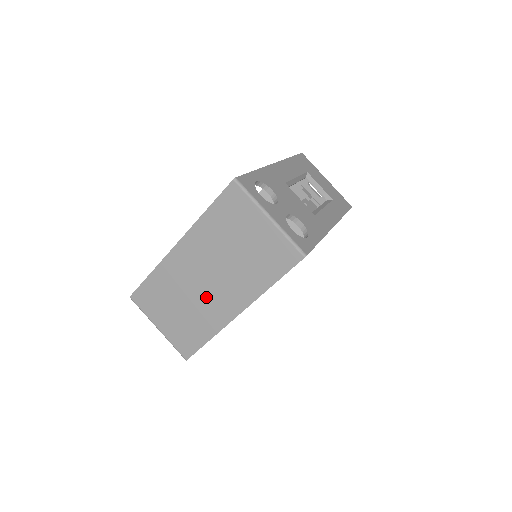
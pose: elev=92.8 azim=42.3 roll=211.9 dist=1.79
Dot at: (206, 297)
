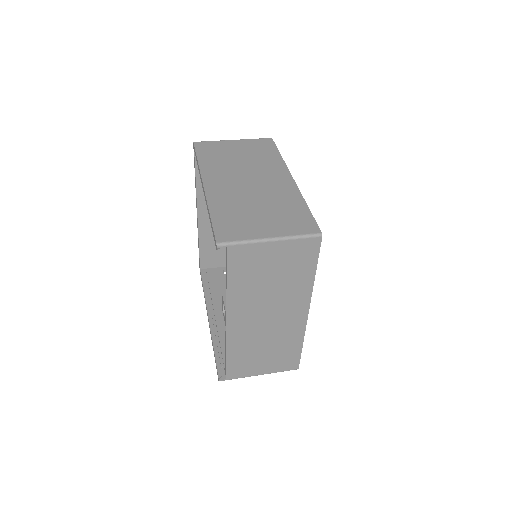
Dot at: (263, 189)
